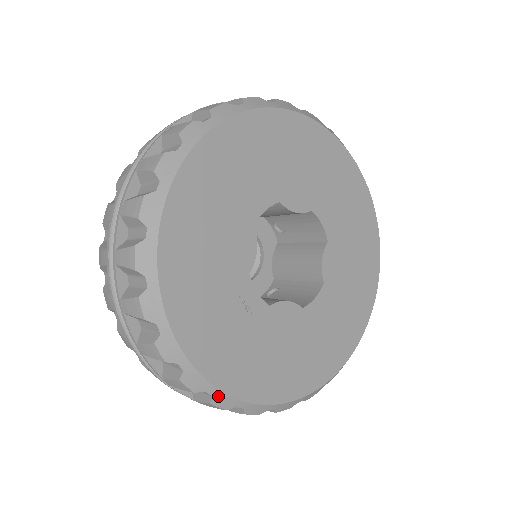
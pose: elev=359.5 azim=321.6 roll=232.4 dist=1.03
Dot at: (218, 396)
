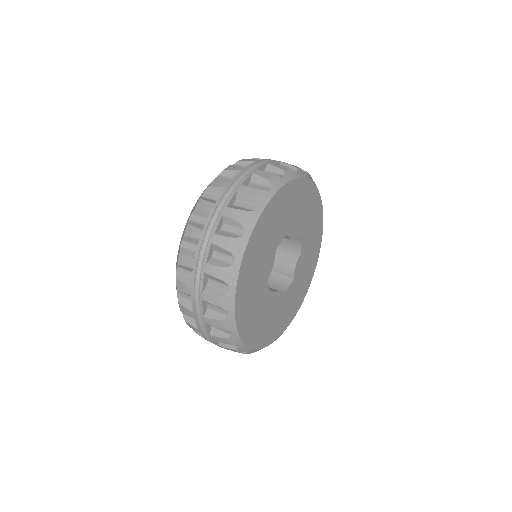
Dot at: (241, 346)
